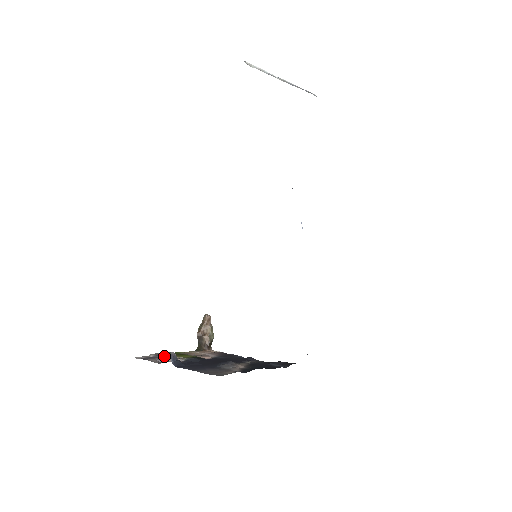
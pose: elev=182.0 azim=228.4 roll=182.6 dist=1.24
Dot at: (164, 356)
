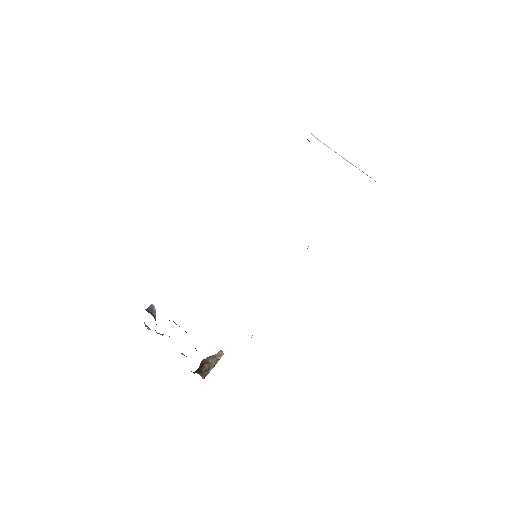
Dot at: occluded
